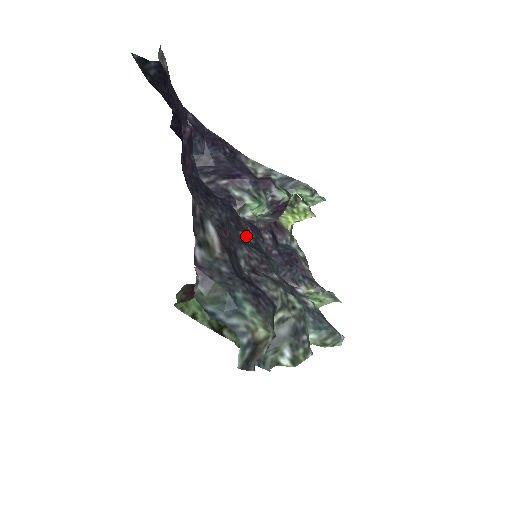
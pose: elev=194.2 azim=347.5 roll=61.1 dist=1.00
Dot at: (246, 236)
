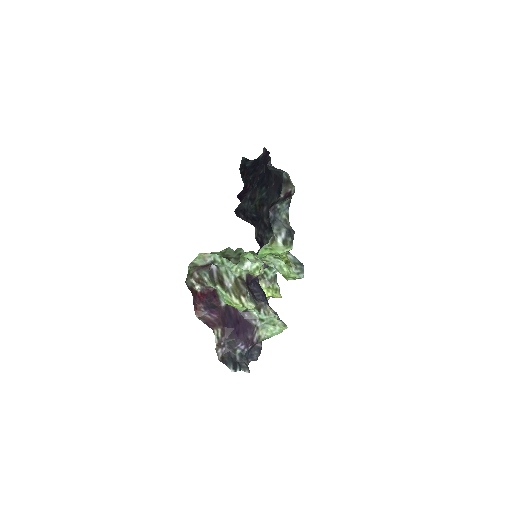
Dot at: (266, 223)
